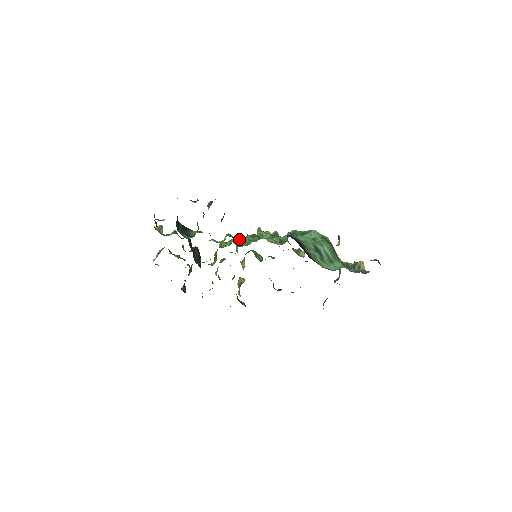
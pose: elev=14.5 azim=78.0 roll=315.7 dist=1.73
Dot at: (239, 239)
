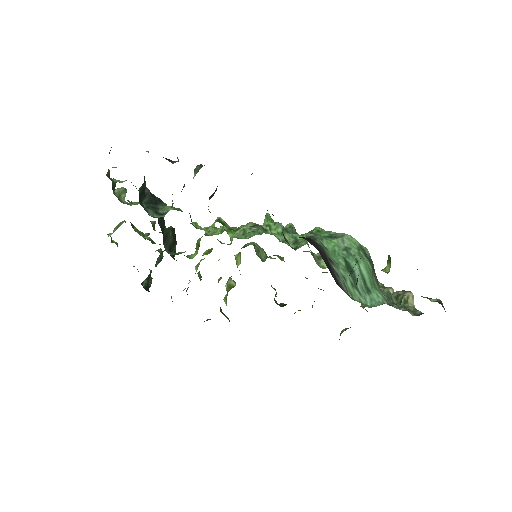
Dot at: (234, 229)
